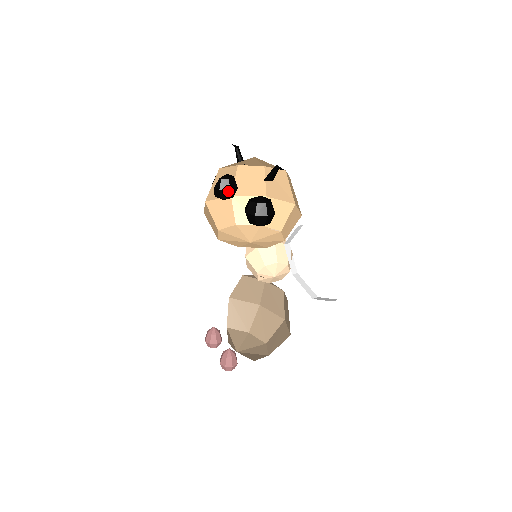
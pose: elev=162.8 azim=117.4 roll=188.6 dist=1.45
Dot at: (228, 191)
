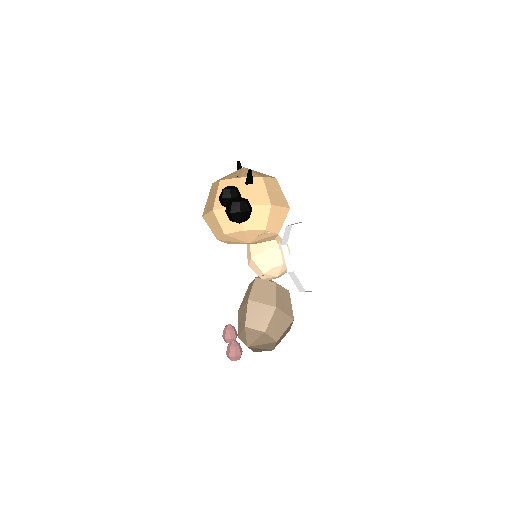
Dot at: (229, 199)
